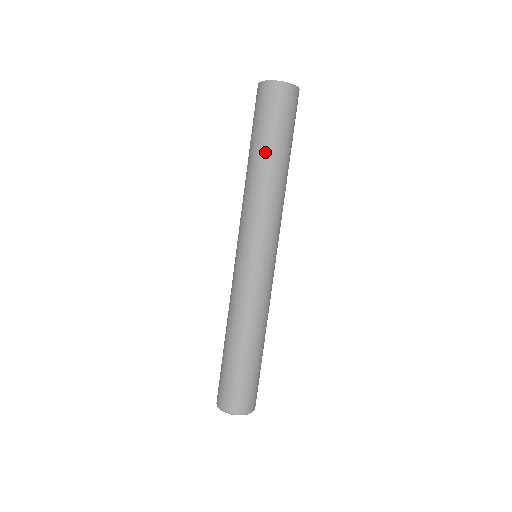
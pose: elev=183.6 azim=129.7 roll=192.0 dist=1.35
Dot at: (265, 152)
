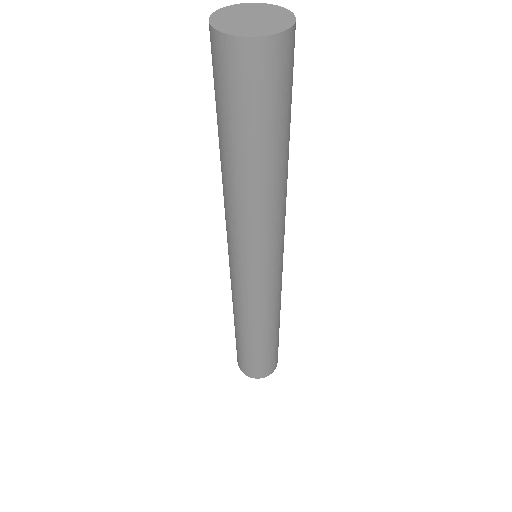
Dot at: (257, 161)
